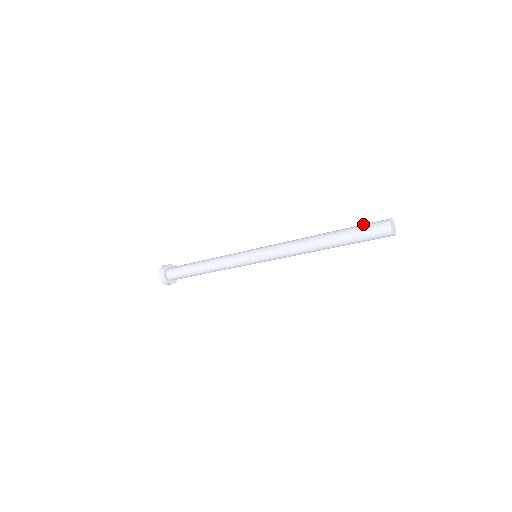
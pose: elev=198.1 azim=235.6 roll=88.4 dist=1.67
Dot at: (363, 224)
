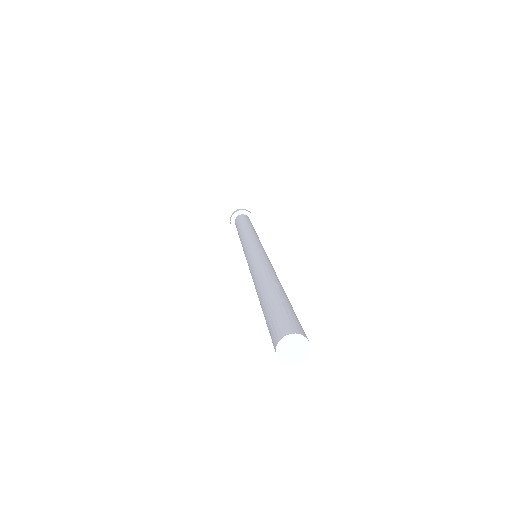
Dot at: (268, 320)
